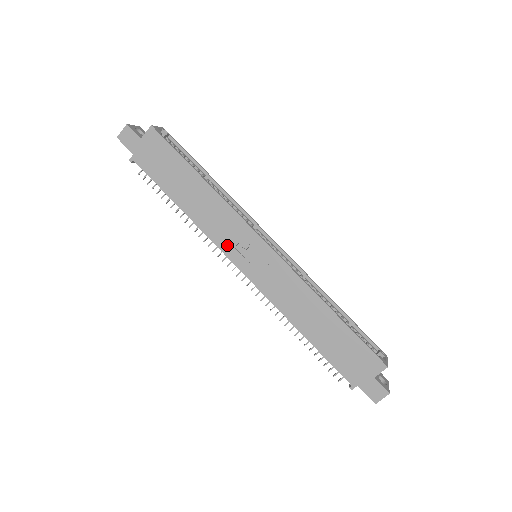
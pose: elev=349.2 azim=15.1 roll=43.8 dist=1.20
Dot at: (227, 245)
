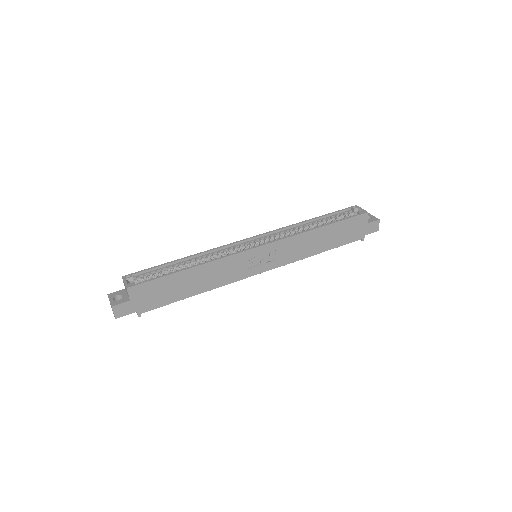
Dot at: (242, 274)
